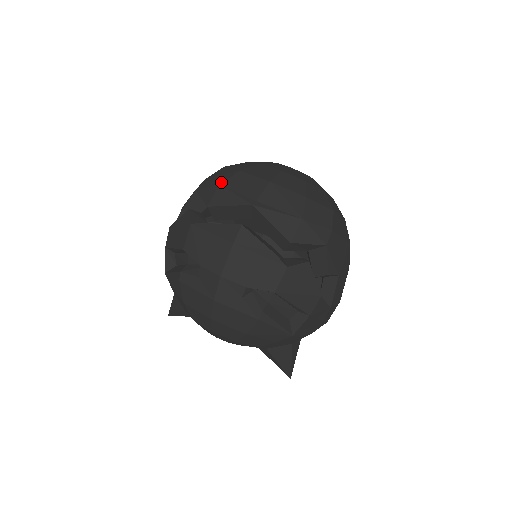
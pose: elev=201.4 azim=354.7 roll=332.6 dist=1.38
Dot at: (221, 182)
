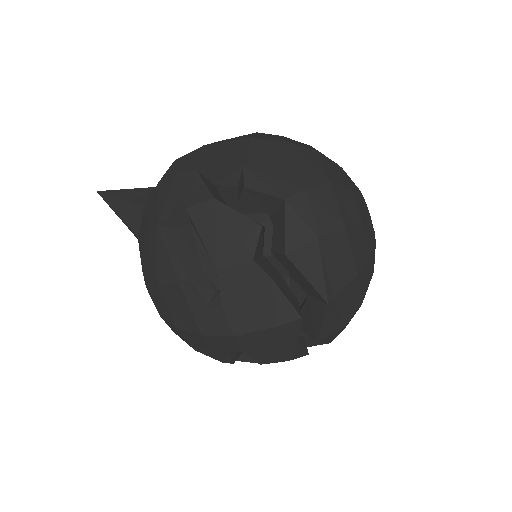
Dot at: (321, 234)
